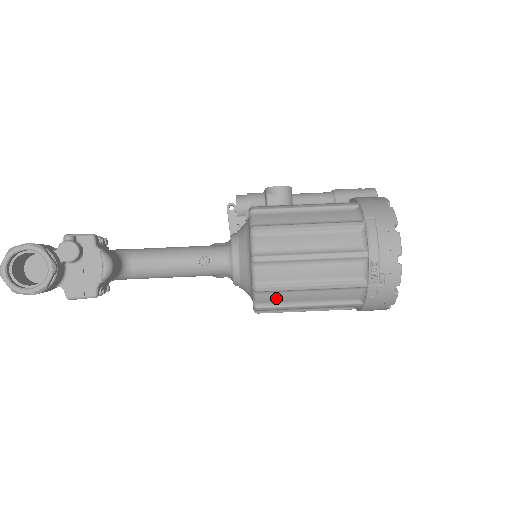
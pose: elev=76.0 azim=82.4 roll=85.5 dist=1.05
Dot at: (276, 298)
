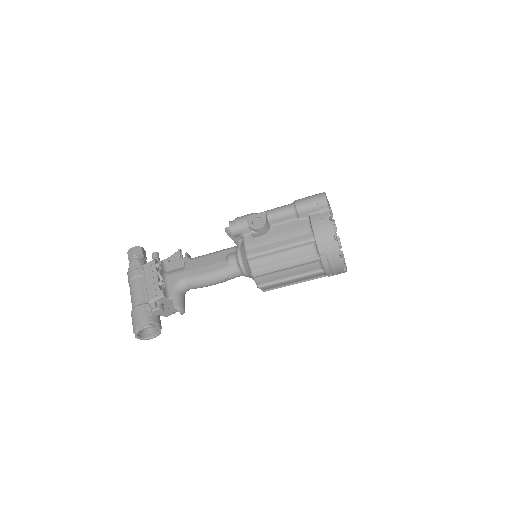
Dot at: occluded
